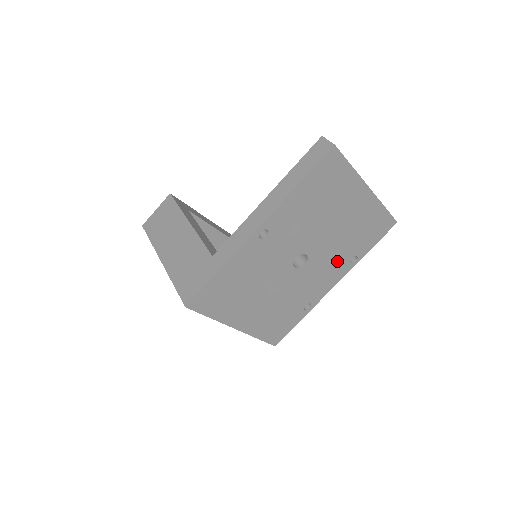
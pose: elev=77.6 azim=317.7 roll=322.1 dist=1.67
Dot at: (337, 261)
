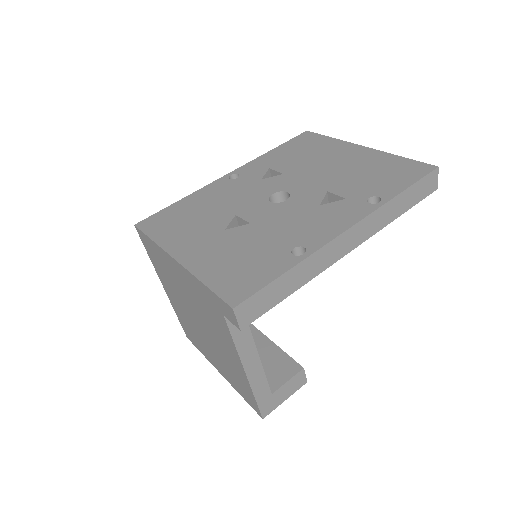
Dot at: (341, 201)
